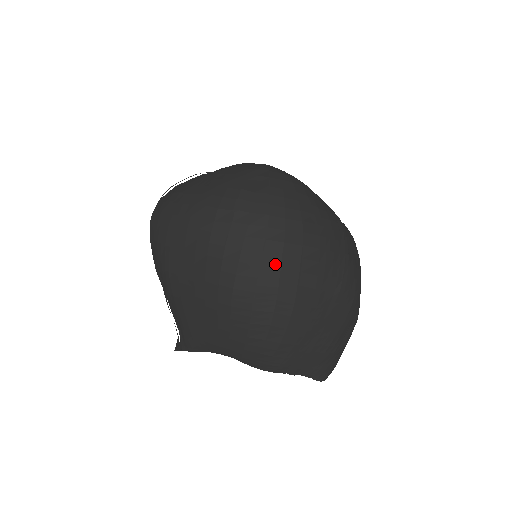
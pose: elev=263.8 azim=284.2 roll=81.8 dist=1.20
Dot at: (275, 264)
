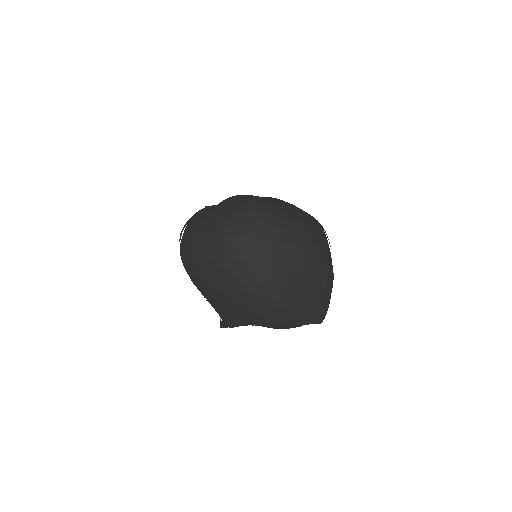
Dot at: (270, 271)
